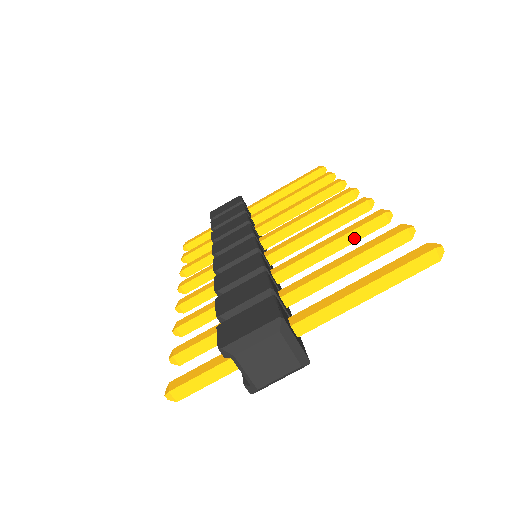
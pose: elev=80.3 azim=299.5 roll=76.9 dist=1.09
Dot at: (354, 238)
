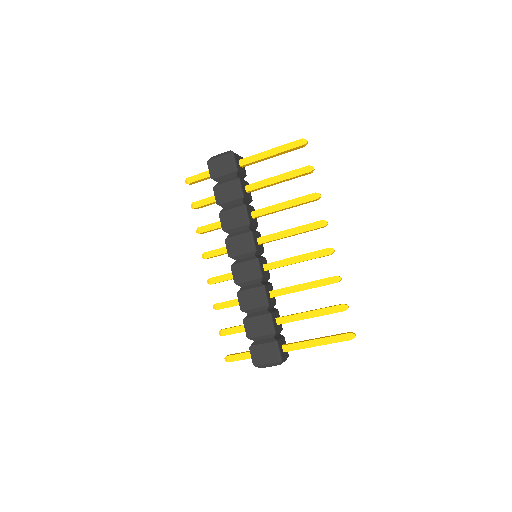
Dot at: occluded
